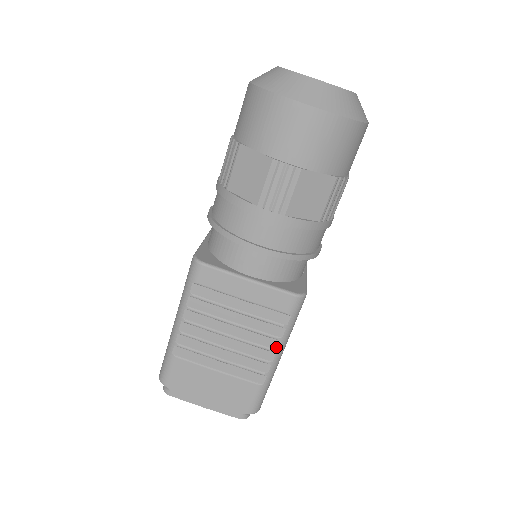
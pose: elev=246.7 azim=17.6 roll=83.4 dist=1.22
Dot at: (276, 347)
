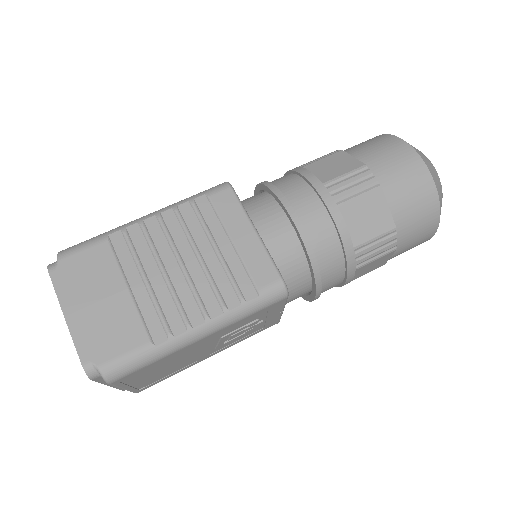
Dot at: (213, 315)
